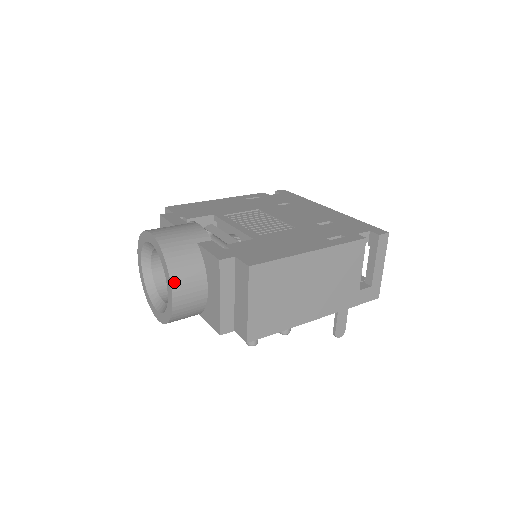
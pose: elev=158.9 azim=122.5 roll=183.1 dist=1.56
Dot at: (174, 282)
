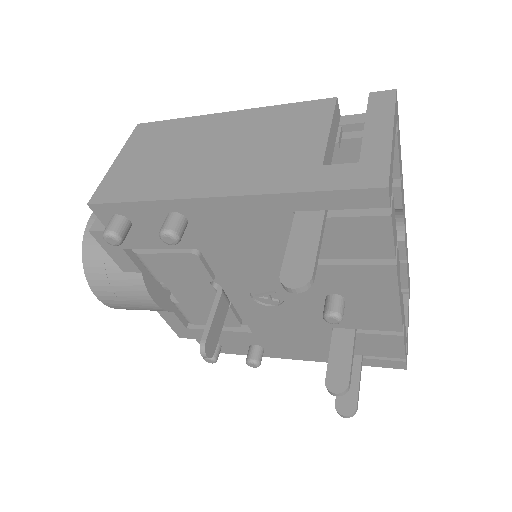
Dot at: occluded
